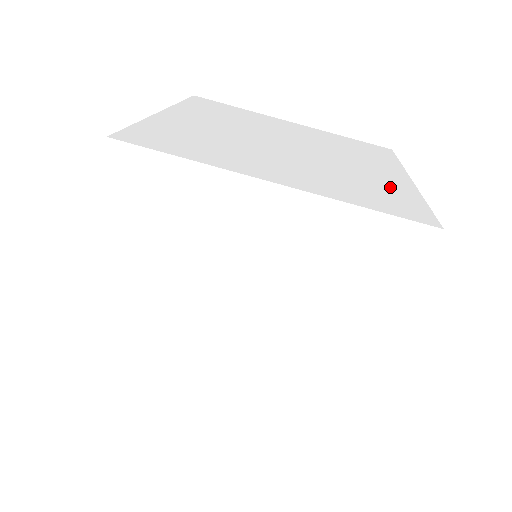
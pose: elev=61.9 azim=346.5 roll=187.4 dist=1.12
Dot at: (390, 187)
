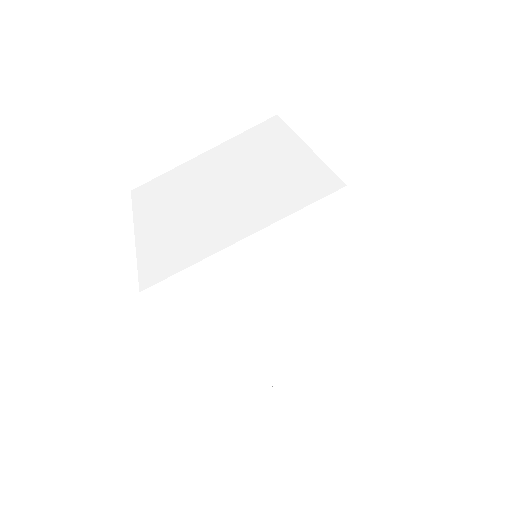
Dot at: occluded
